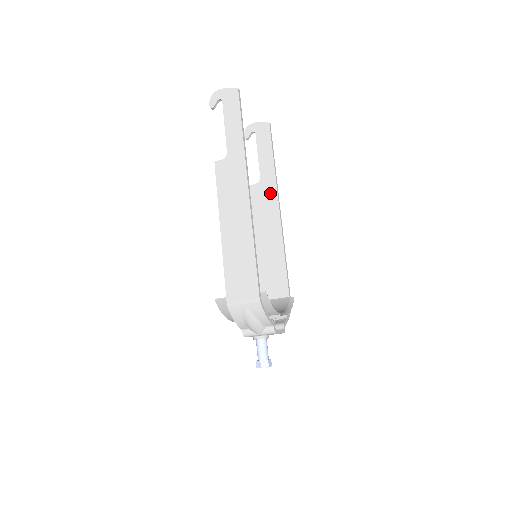
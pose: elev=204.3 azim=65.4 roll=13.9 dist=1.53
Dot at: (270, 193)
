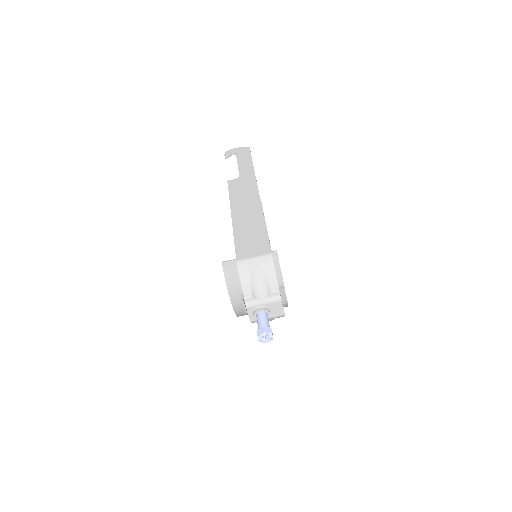
Dot at: occluded
